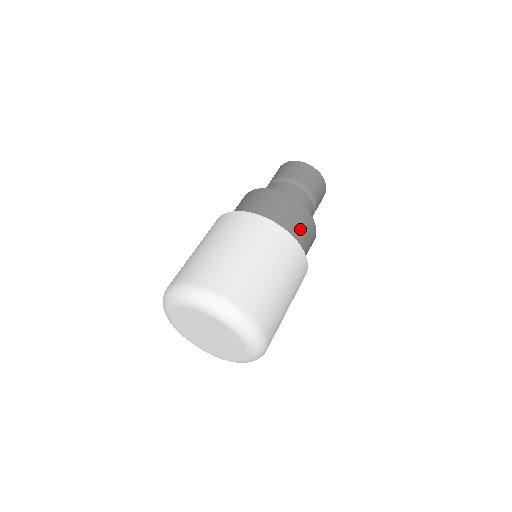
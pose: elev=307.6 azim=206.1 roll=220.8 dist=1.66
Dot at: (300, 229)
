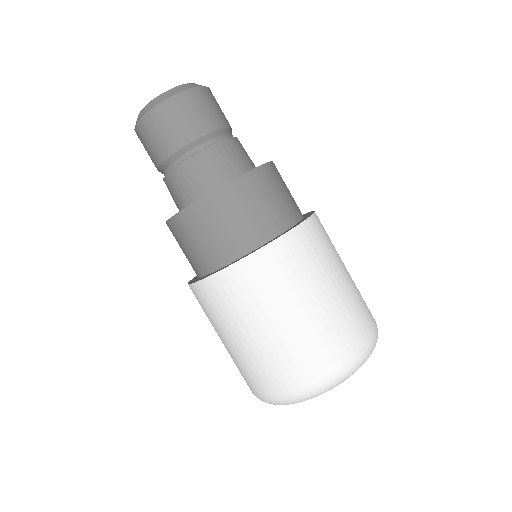
Dot at: occluded
